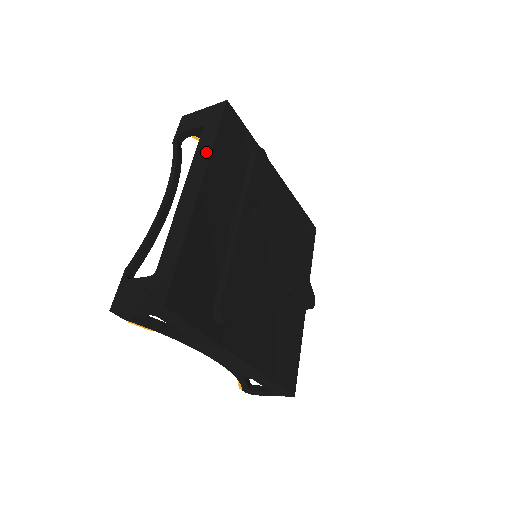
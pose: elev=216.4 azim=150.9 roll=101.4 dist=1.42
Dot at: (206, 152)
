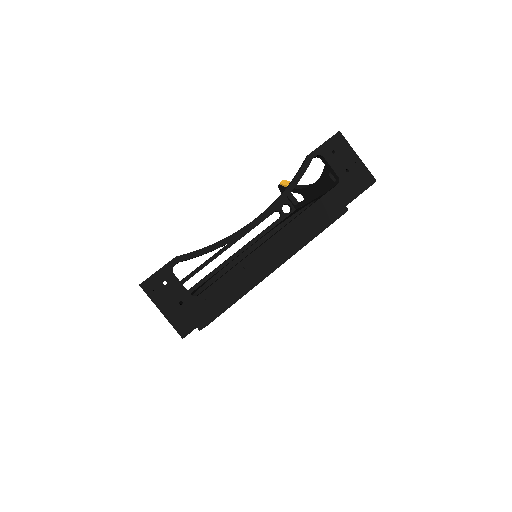
Dot at: (318, 221)
